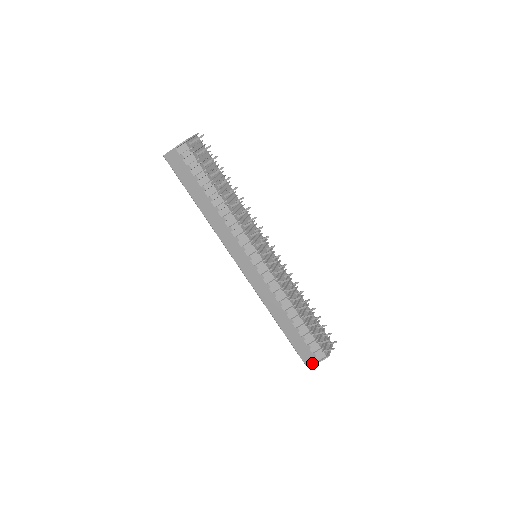
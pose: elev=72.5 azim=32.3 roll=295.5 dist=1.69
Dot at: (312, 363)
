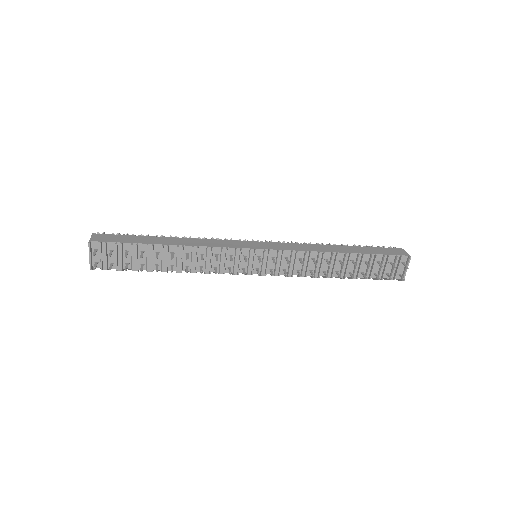
Dot at: occluded
